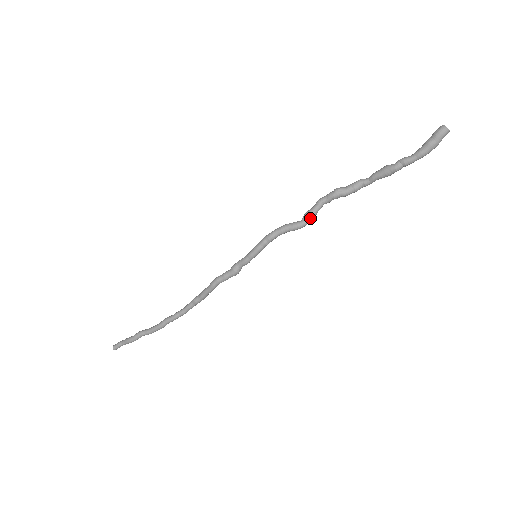
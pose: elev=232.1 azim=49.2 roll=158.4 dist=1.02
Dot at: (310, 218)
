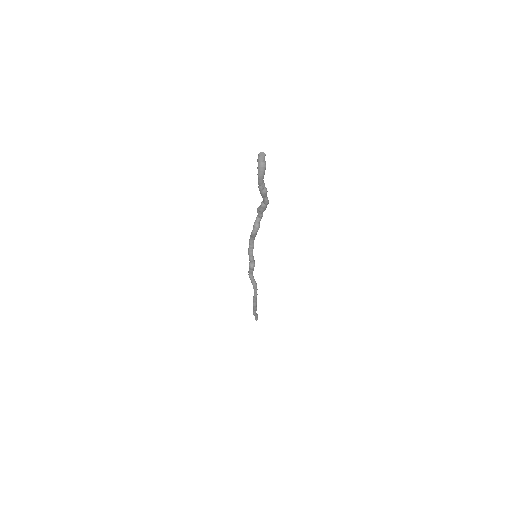
Dot at: (254, 227)
